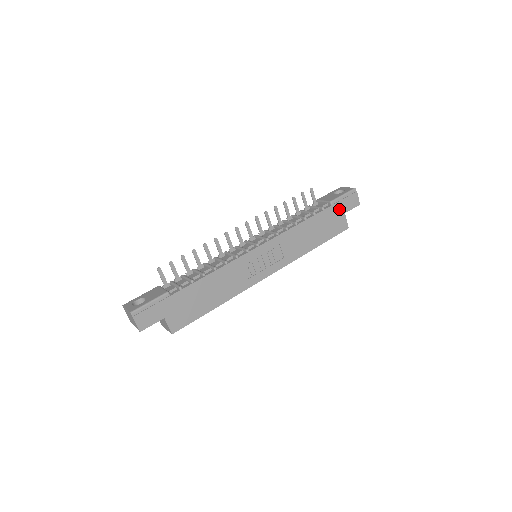
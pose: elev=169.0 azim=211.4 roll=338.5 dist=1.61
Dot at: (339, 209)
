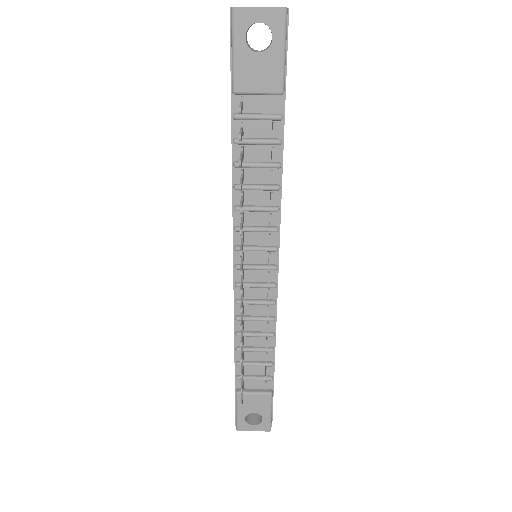
Dot at: occluded
